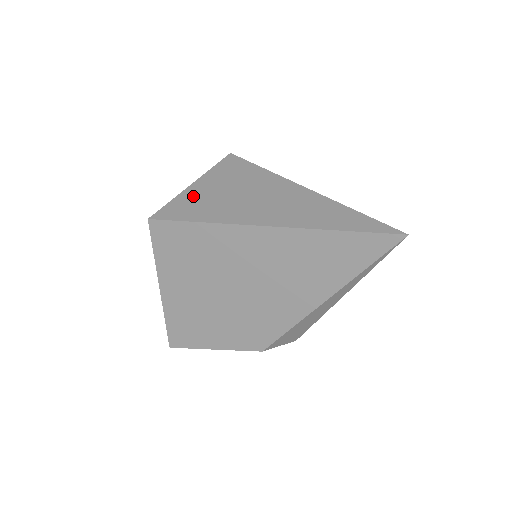
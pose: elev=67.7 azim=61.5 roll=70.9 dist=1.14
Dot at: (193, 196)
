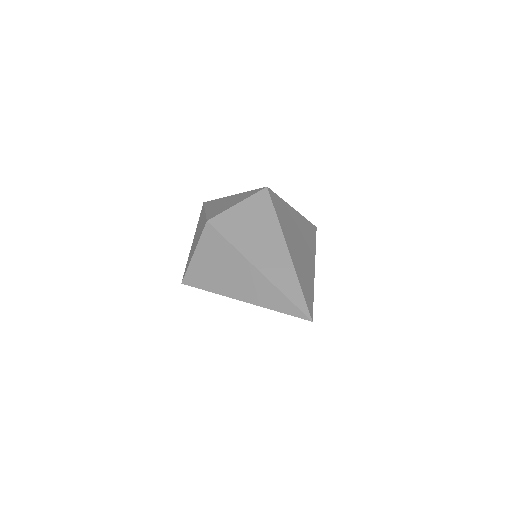
Dot at: (198, 266)
